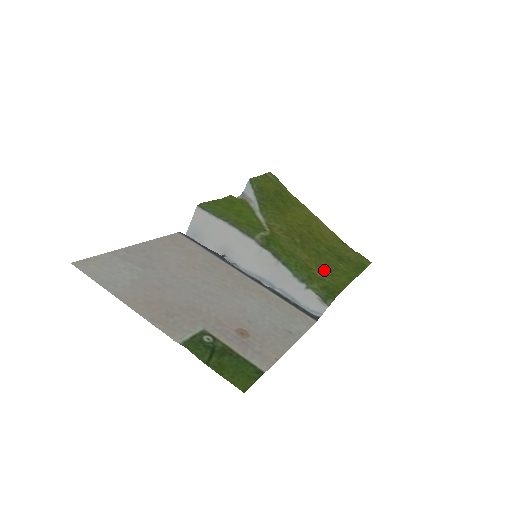
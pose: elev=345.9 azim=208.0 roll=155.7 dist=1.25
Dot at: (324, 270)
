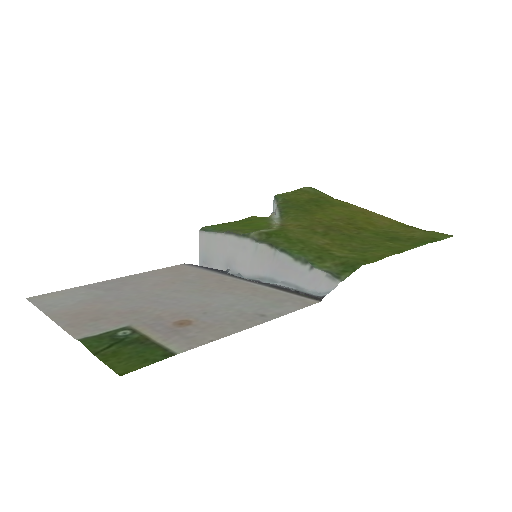
Dot at: (353, 249)
